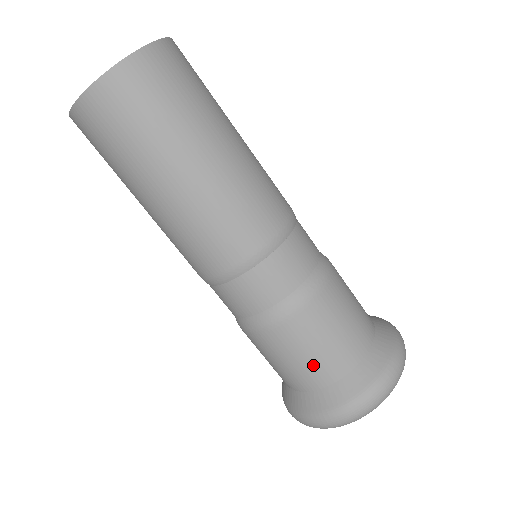
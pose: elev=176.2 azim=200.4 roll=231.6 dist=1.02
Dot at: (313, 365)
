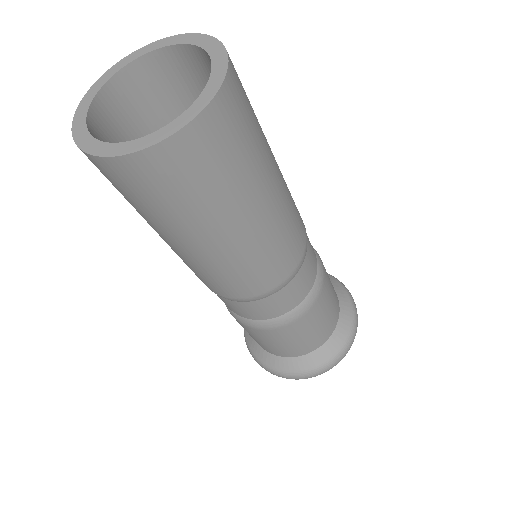
Dot at: (296, 346)
